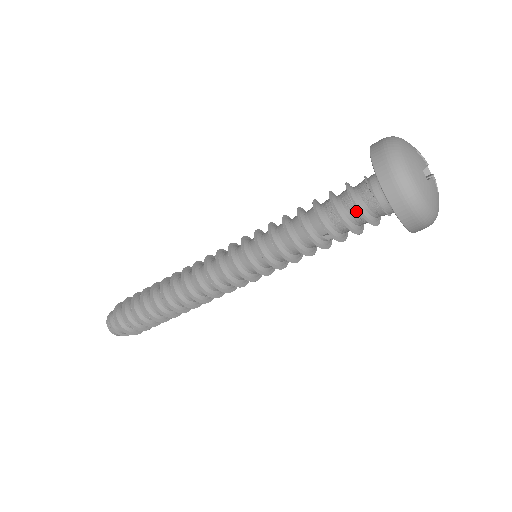
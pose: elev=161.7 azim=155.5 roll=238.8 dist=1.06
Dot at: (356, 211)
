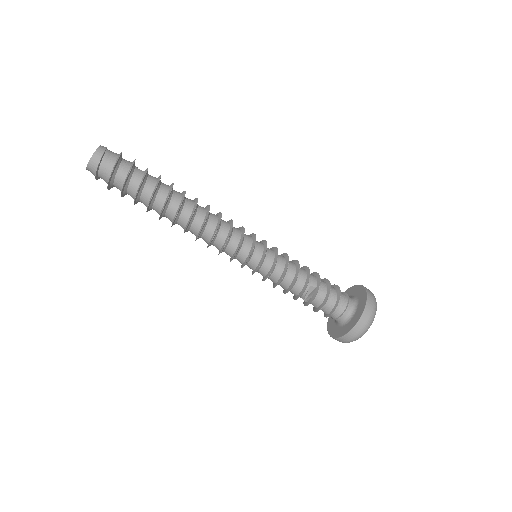
Dot at: (336, 294)
